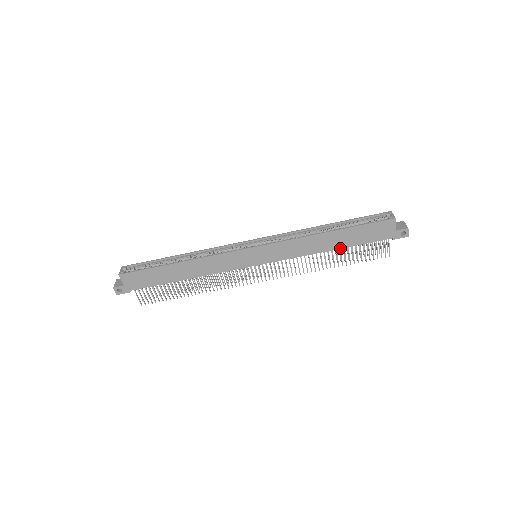
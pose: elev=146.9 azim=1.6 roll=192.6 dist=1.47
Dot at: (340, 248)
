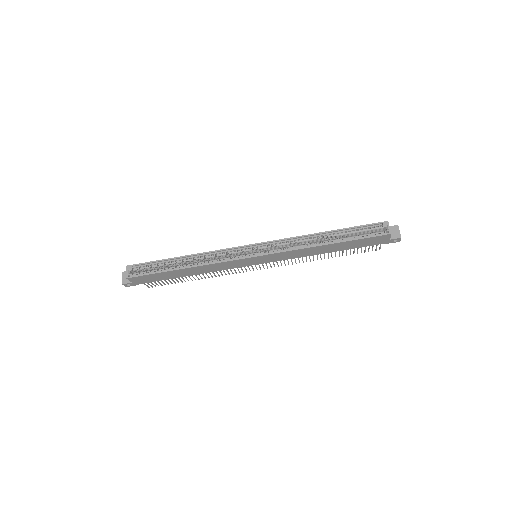
Dot at: (336, 251)
